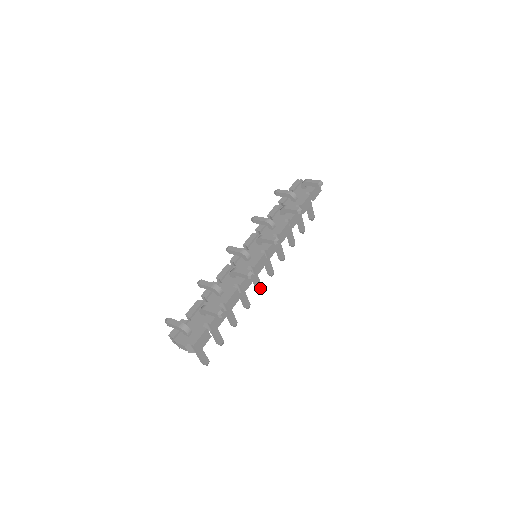
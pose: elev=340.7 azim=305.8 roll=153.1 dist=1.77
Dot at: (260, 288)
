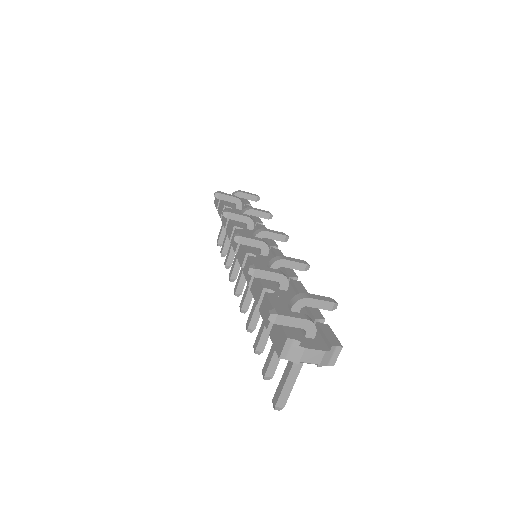
Dot at: (248, 306)
